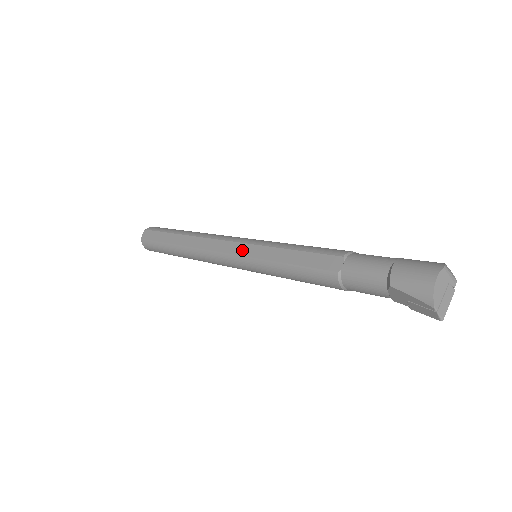
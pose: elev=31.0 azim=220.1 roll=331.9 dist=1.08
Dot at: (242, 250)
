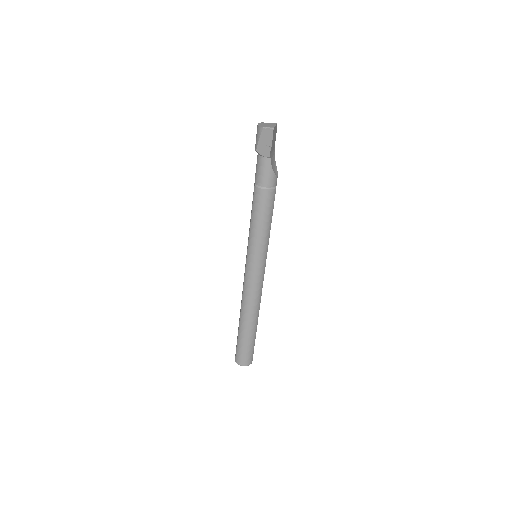
Dot at: (246, 259)
